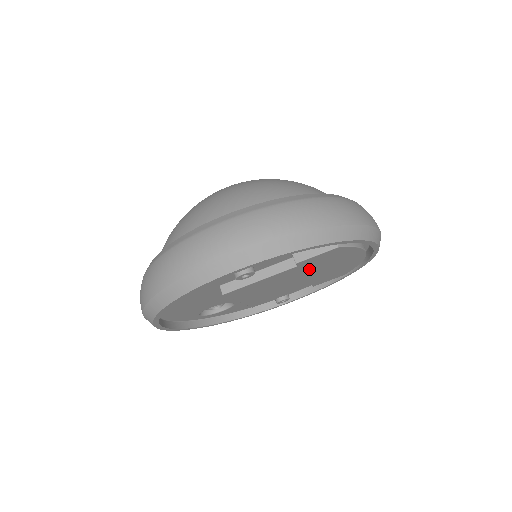
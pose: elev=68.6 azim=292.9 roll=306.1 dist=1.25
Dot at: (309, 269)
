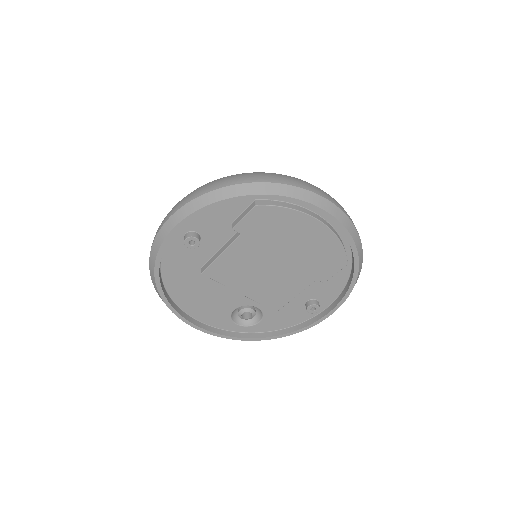
Dot at: (267, 243)
